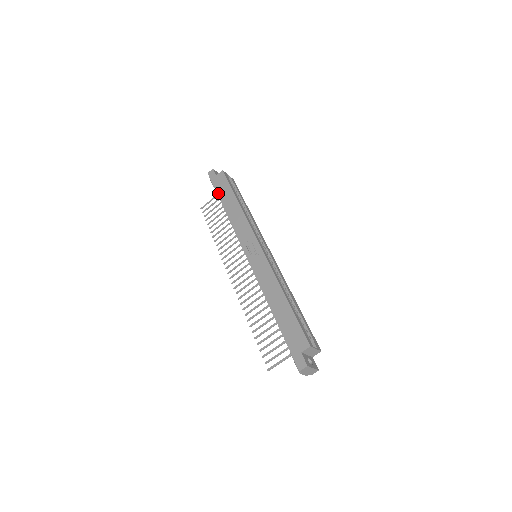
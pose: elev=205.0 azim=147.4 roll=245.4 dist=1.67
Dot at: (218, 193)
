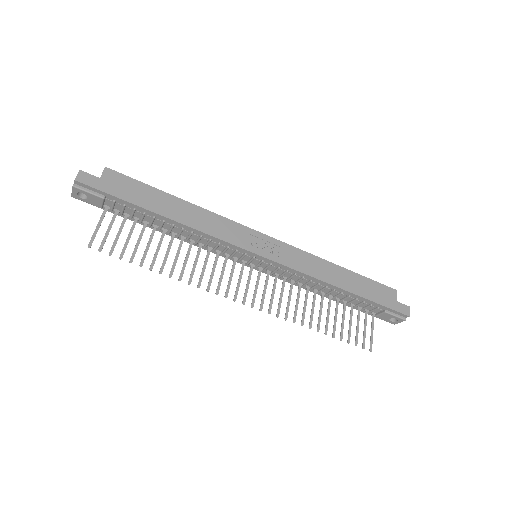
Dot at: (134, 202)
